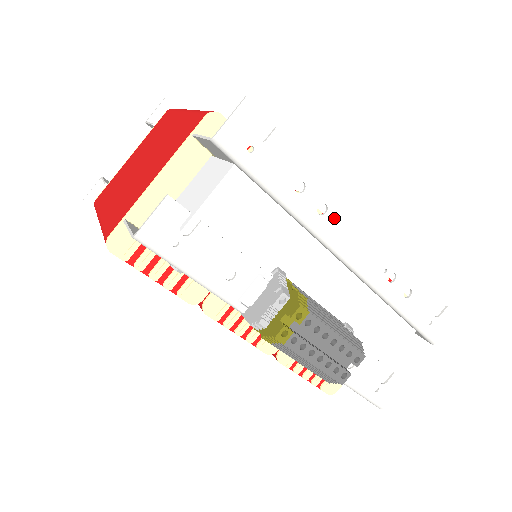
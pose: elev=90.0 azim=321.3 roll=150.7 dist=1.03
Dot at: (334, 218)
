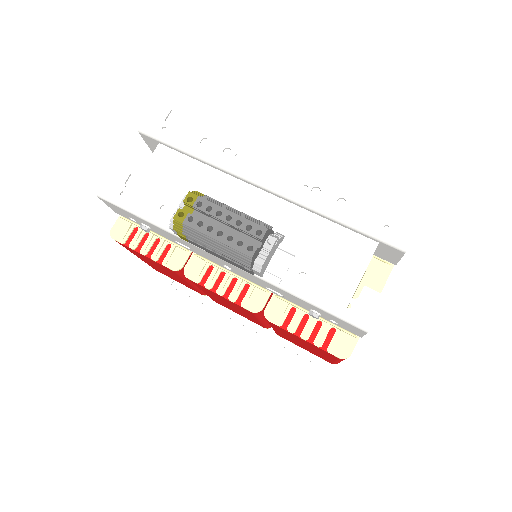
Dot at: (239, 156)
